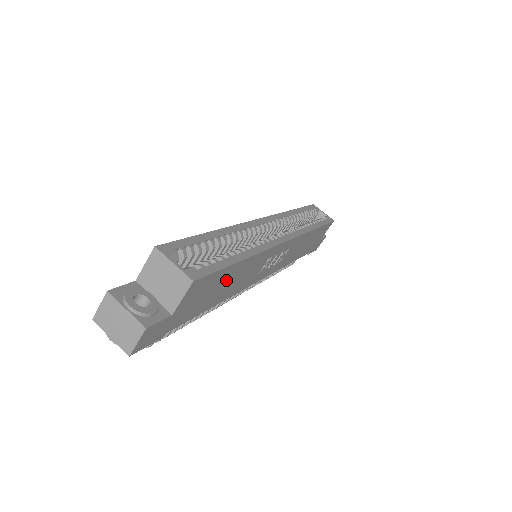
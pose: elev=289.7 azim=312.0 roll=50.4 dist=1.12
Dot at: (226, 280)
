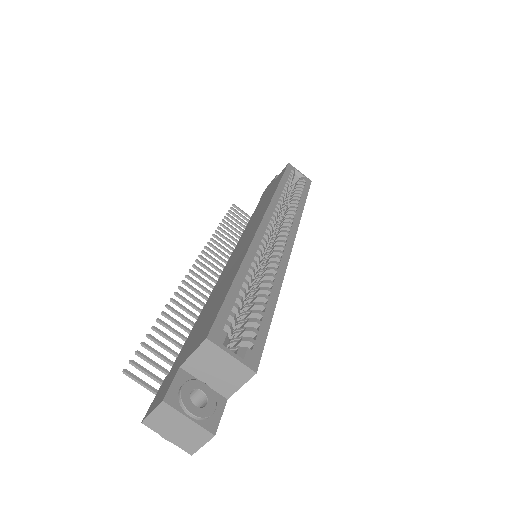
Dot at: occluded
